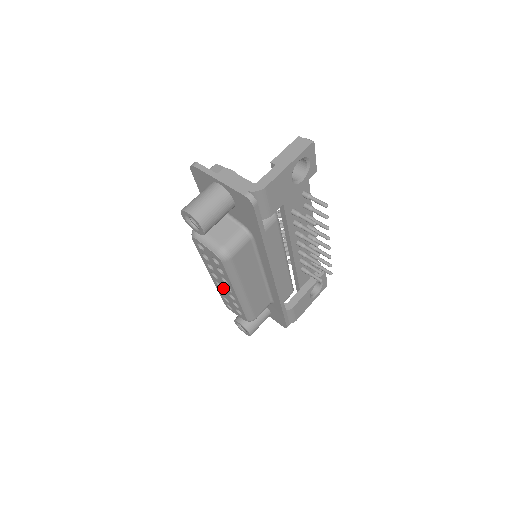
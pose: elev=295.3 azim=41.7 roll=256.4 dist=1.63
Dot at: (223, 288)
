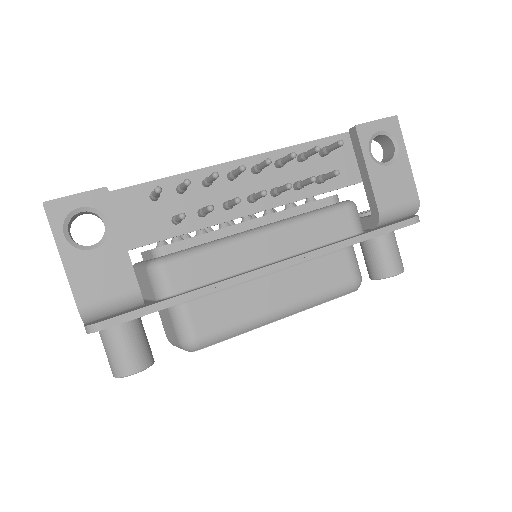
Dot at: occluded
